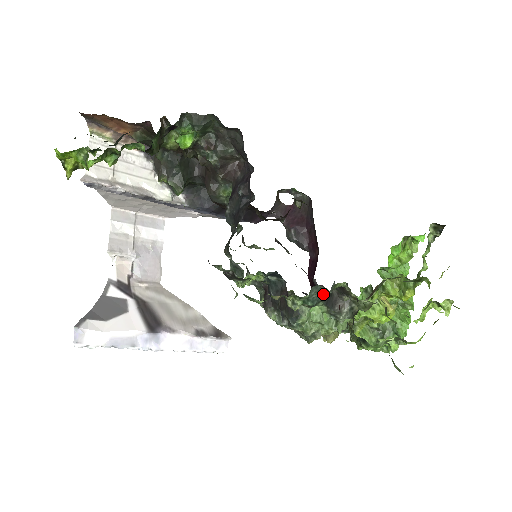
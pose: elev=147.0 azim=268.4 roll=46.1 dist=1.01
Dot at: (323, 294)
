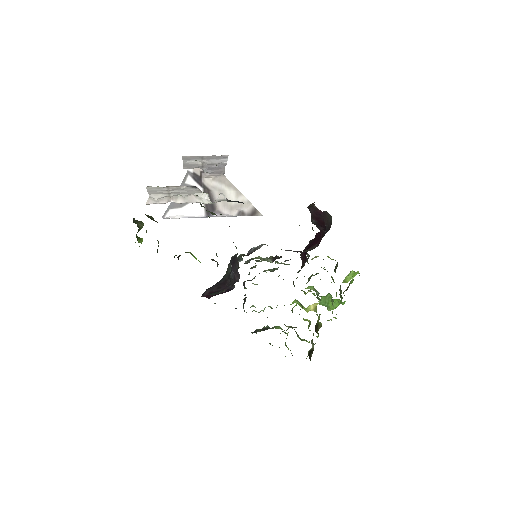
Dot at: occluded
